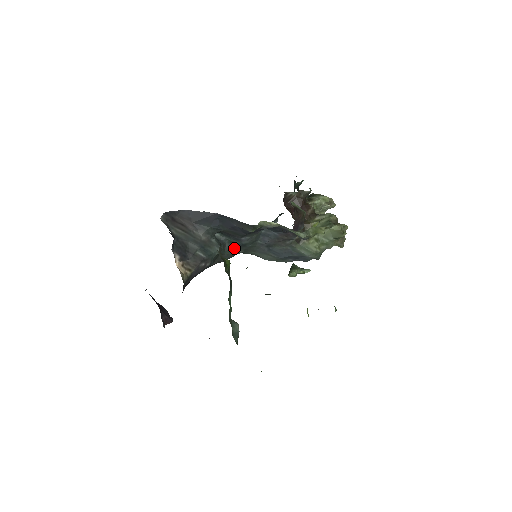
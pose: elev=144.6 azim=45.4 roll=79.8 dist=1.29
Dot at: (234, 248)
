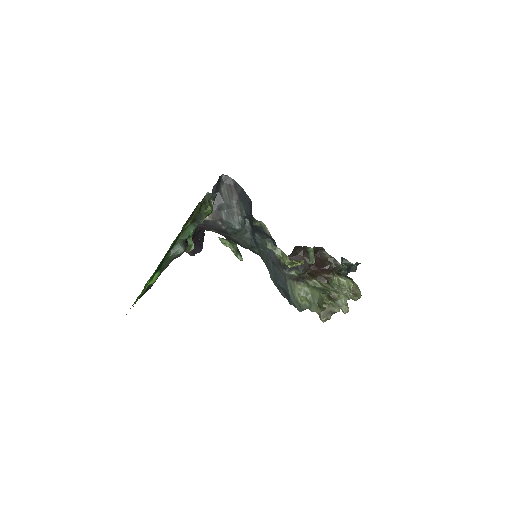
Dot at: (251, 240)
